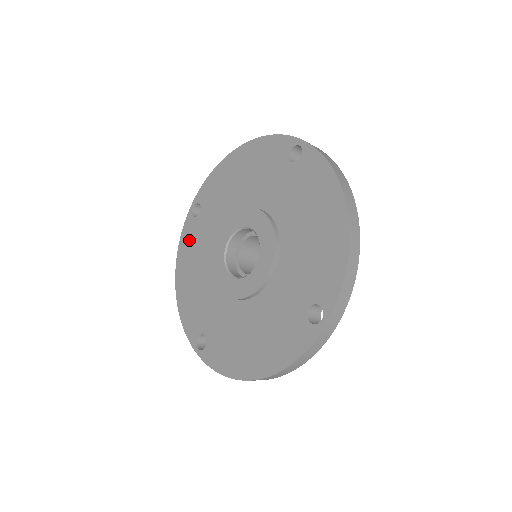
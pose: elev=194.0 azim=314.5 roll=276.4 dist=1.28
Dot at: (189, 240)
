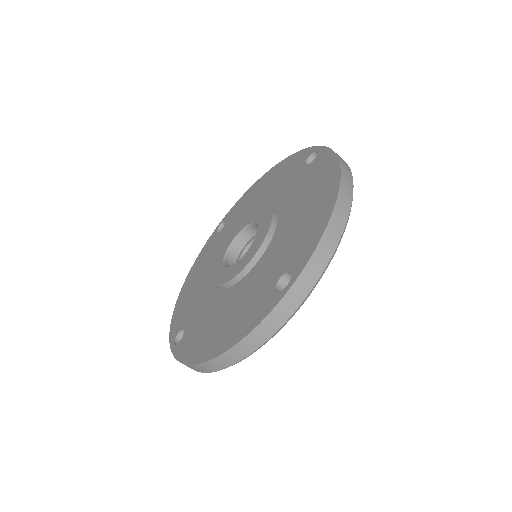
Dot at: (206, 252)
